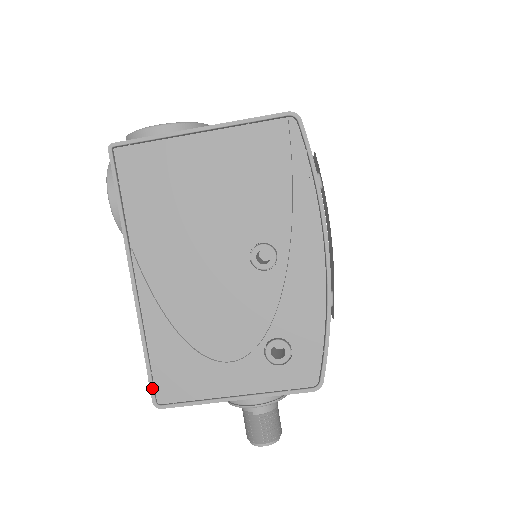
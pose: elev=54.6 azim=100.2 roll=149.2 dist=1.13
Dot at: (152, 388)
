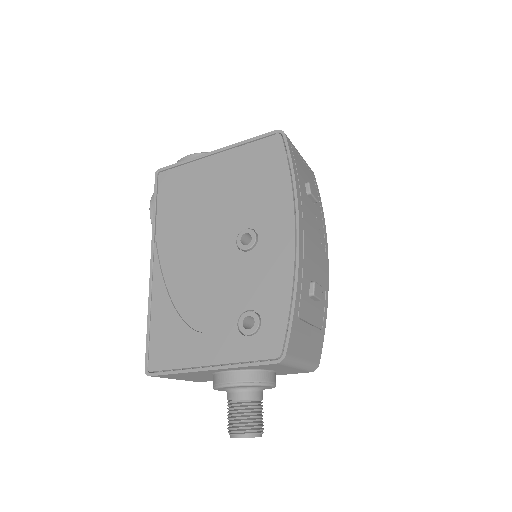
Dot at: (147, 356)
